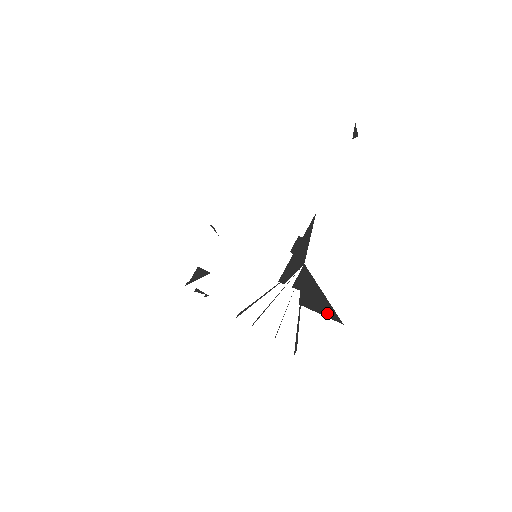
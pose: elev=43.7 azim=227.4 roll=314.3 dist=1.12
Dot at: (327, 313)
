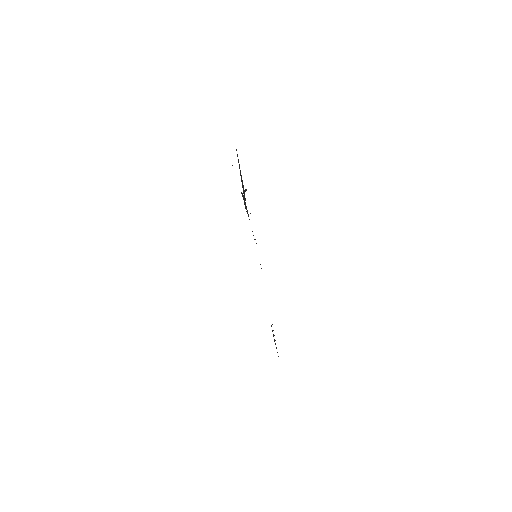
Dot at: (238, 160)
